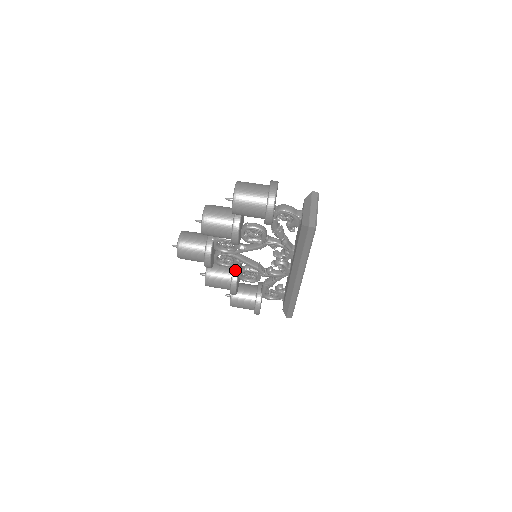
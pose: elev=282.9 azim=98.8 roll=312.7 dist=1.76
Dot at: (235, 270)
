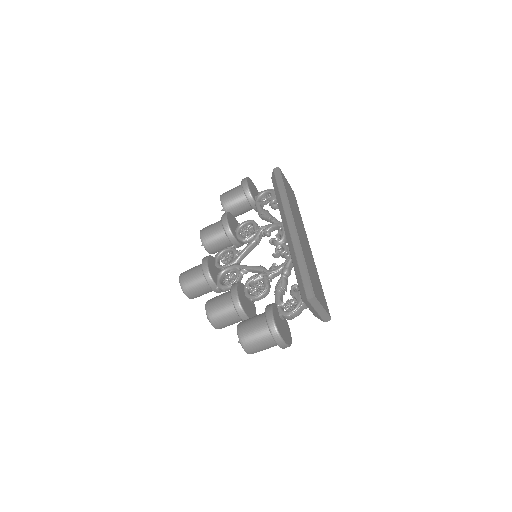
Dot at: (236, 245)
